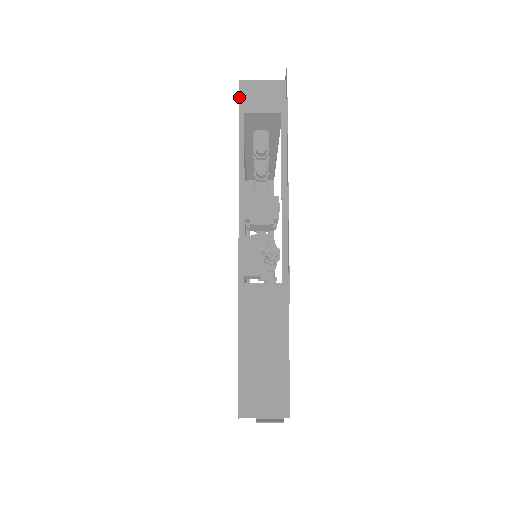
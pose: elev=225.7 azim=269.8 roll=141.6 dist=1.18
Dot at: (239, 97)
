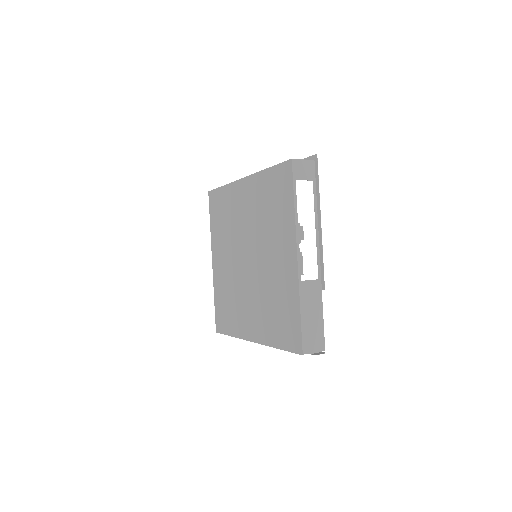
Dot at: (292, 169)
